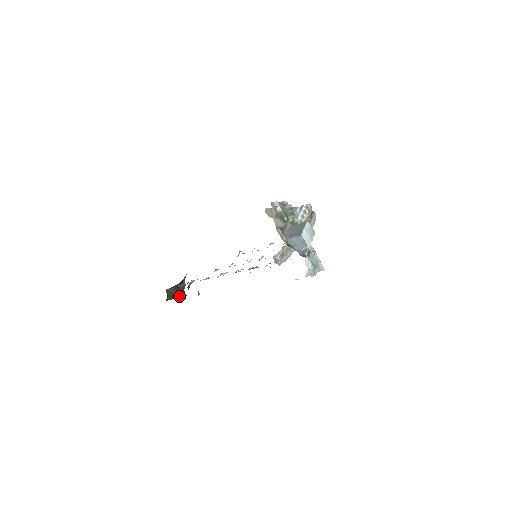
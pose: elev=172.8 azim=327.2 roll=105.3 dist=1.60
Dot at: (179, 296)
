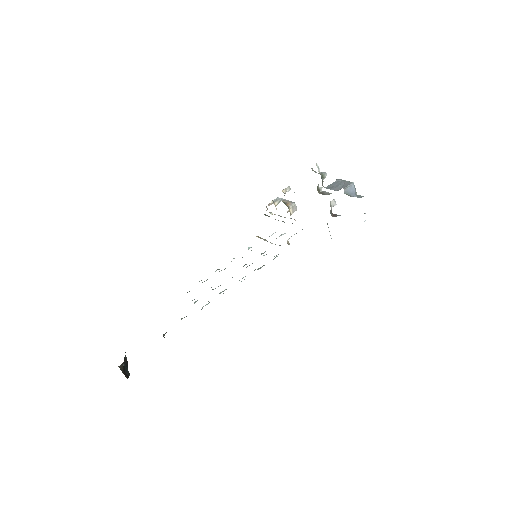
Dot at: (127, 376)
